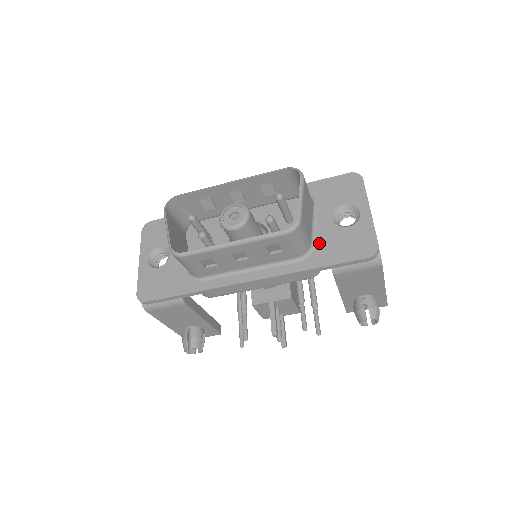
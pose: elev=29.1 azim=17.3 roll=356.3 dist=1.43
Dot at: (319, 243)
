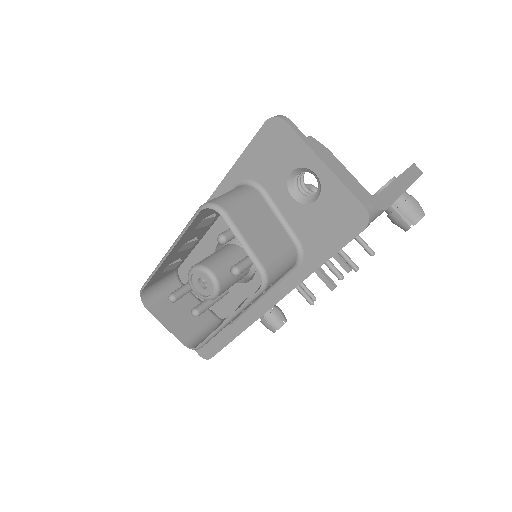
Dot at: (301, 236)
